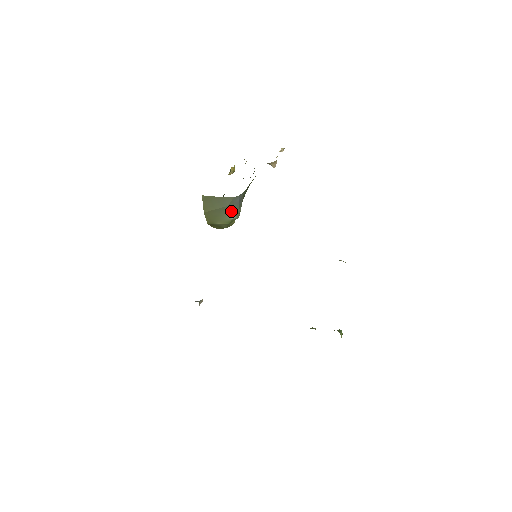
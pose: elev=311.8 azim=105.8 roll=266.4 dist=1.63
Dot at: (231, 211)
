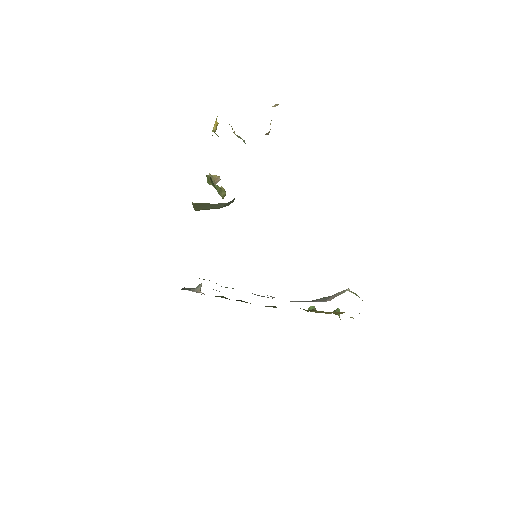
Dot at: (224, 206)
